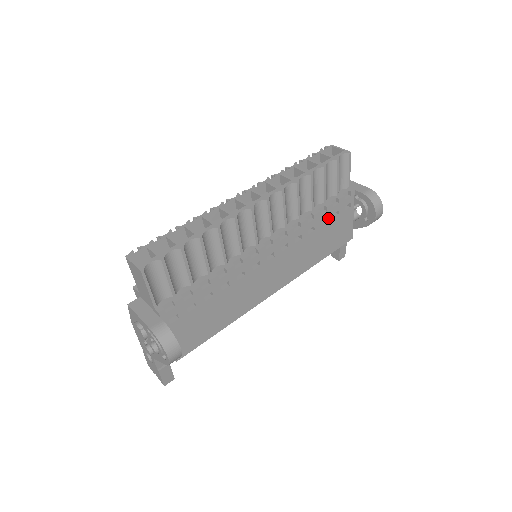
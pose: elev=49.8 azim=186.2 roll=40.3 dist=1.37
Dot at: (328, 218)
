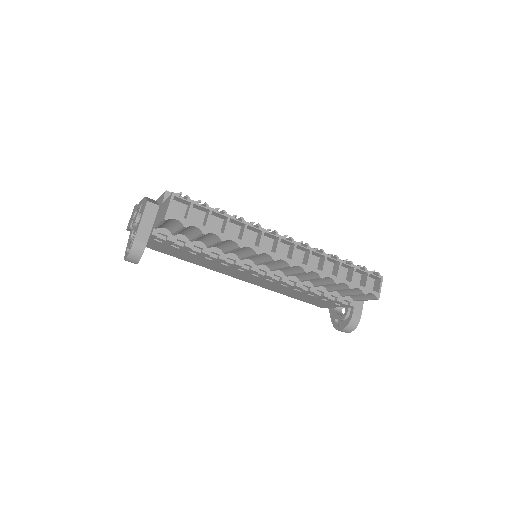
Dot at: (318, 297)
